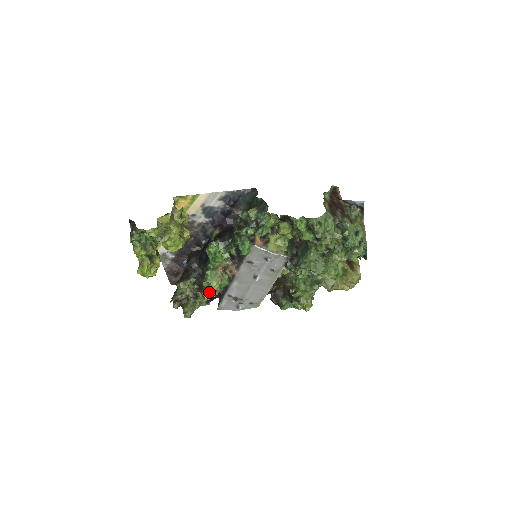
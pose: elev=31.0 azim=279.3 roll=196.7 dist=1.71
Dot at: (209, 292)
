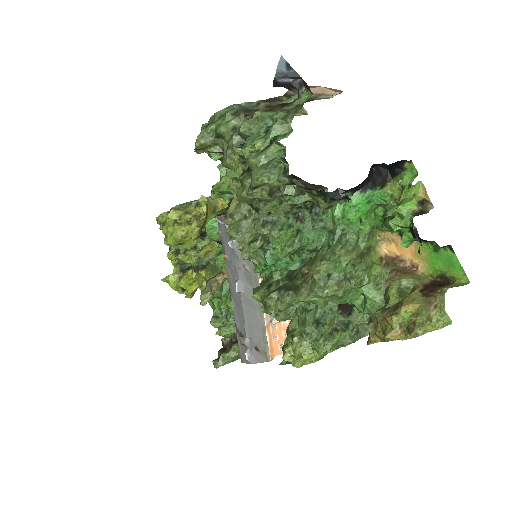
Dot at: (213, 317)
